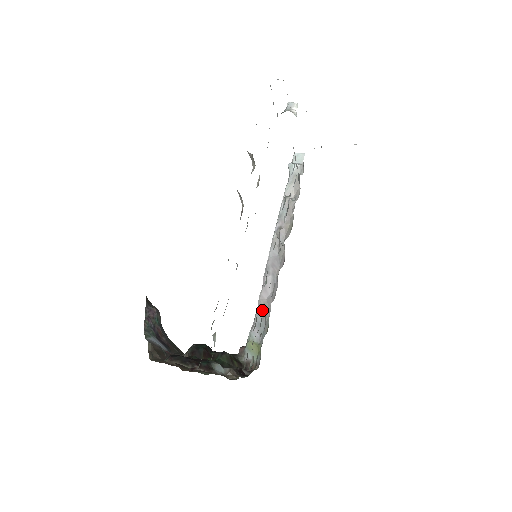
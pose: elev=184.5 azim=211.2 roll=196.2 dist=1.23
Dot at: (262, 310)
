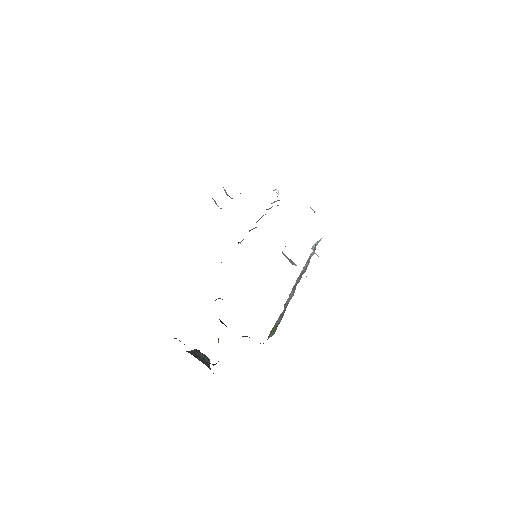
Dot at: (285, 308)
